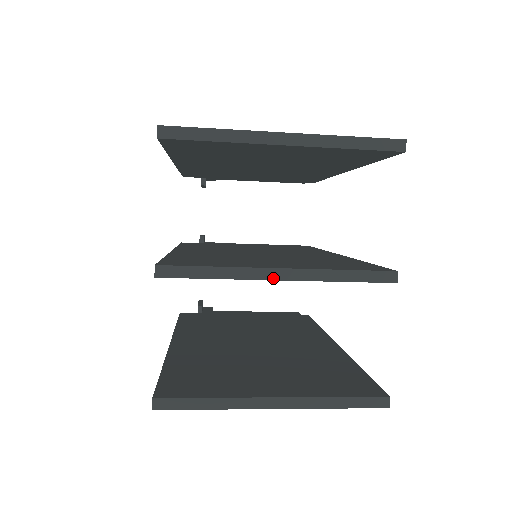
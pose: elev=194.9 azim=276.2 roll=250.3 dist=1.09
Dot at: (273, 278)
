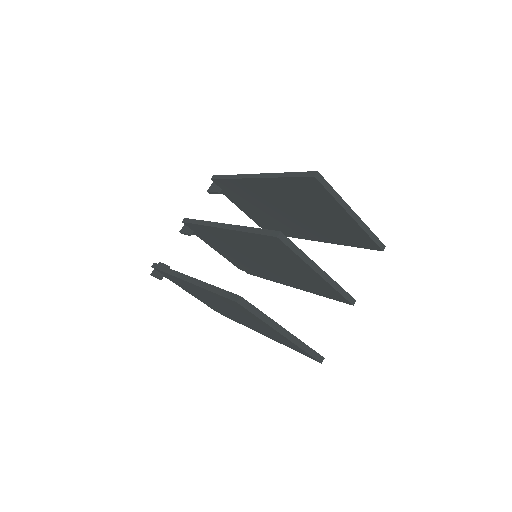
Dot at: (317, 271)
